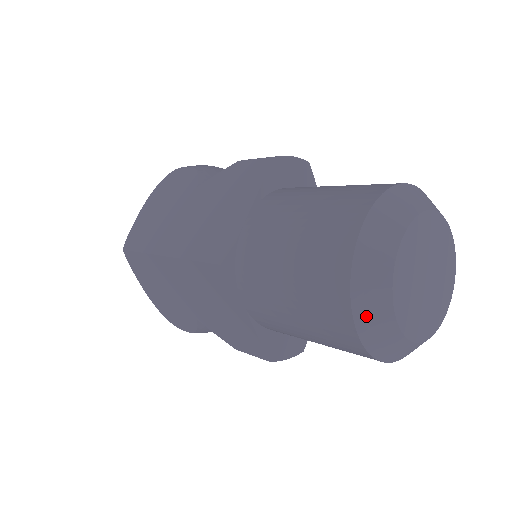
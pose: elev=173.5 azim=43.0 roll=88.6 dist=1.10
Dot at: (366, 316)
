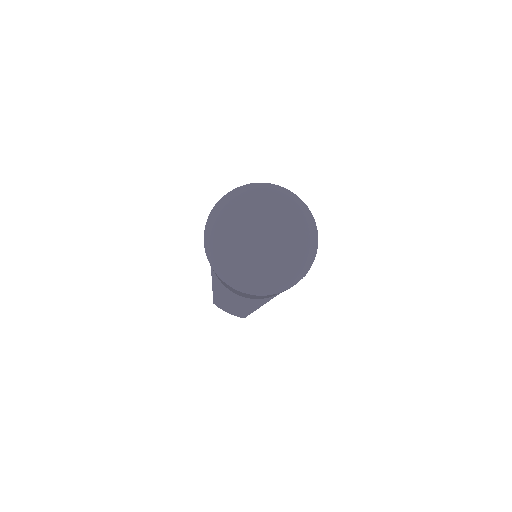
Dot at: (209, 234)
